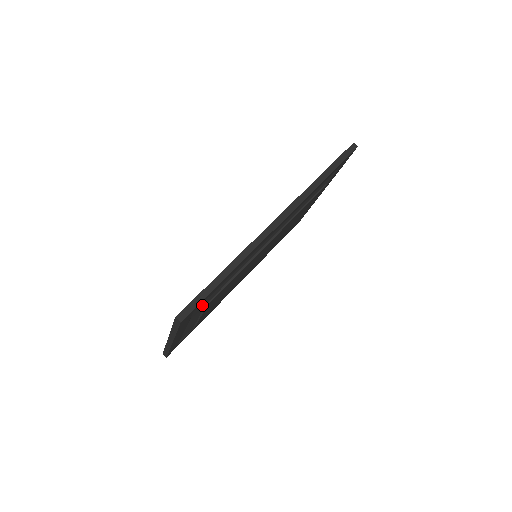
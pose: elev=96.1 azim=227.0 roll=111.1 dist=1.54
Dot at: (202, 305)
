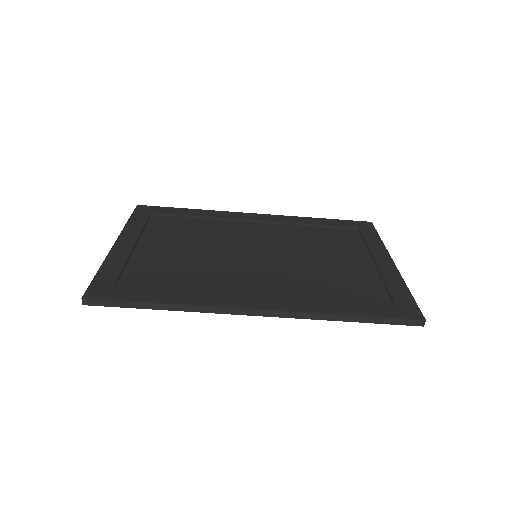
Dot at: occluded
